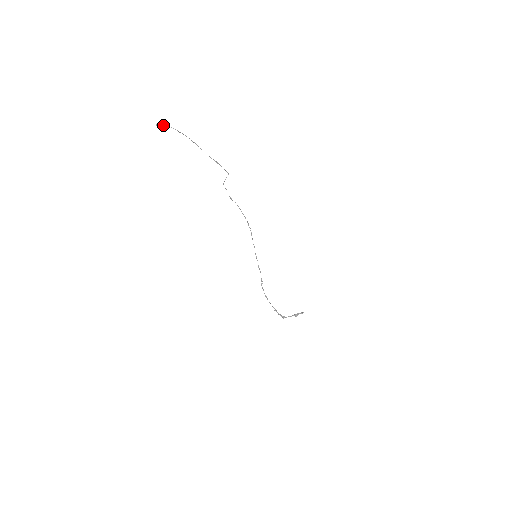
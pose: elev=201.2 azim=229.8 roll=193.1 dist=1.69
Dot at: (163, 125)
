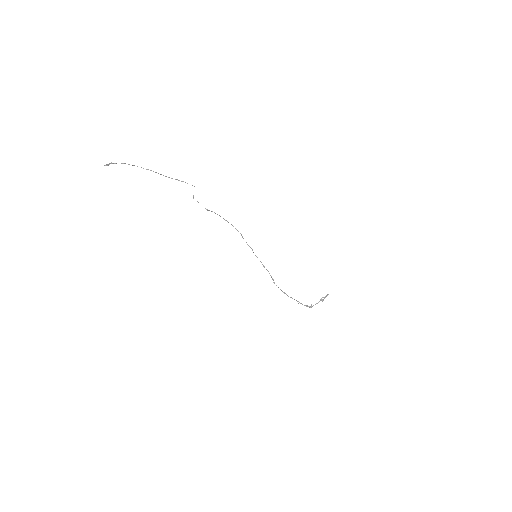
Dot at: occluded
